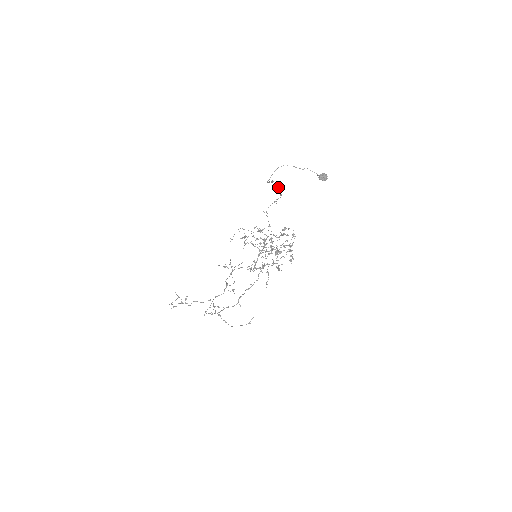
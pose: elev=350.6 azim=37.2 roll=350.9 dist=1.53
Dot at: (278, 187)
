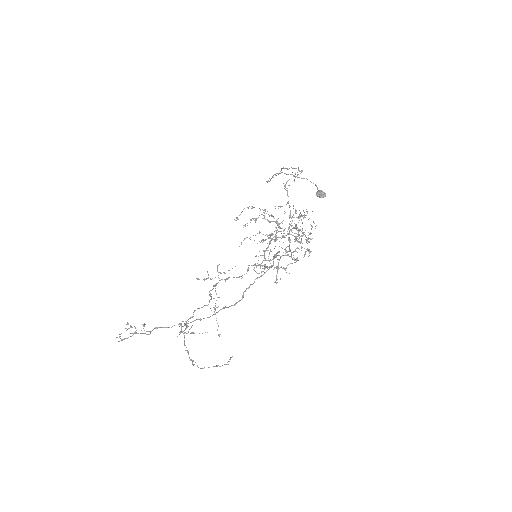
Dot at: occluded
